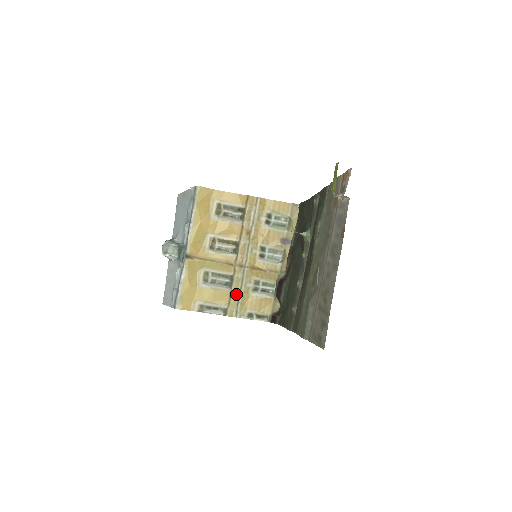
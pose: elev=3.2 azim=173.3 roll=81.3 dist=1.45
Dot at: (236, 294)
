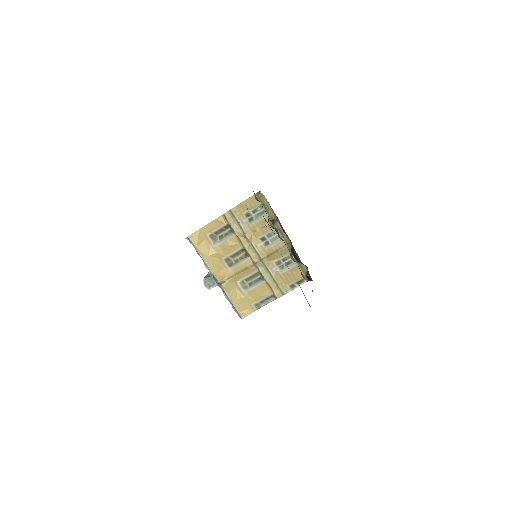
Dot at: (271, 281)
